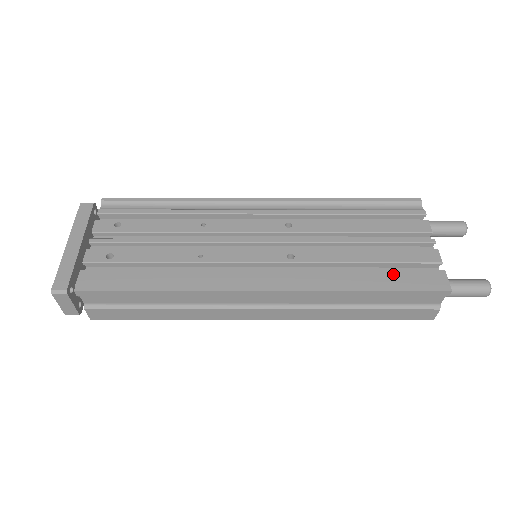
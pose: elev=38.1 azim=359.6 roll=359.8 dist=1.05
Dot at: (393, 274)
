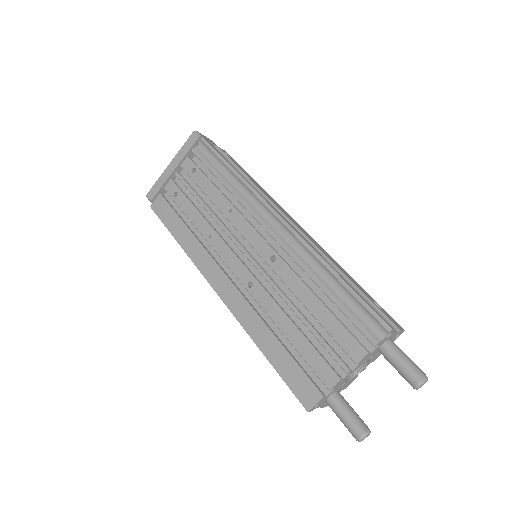
Dot at: (289, 361)
